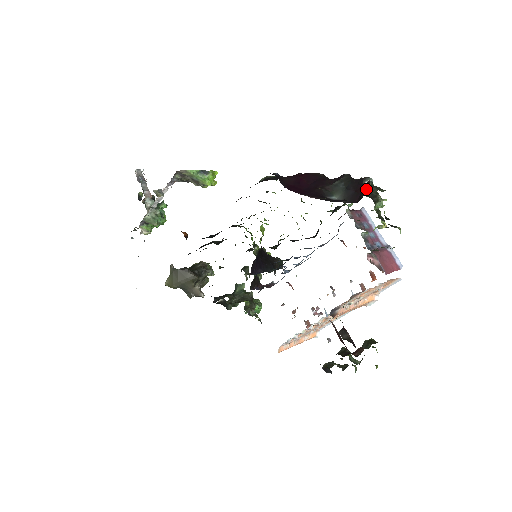
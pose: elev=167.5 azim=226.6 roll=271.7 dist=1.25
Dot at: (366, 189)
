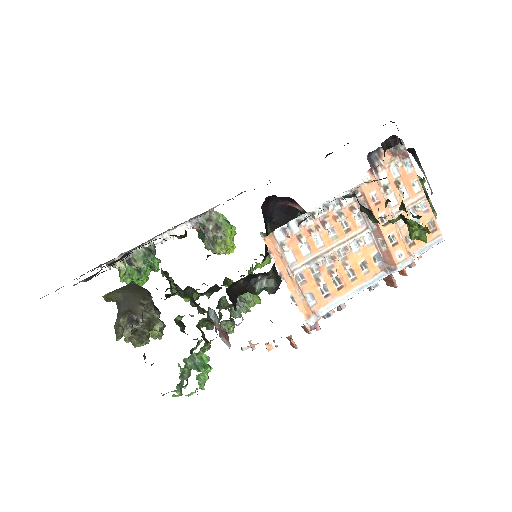
Dot at: occluded
